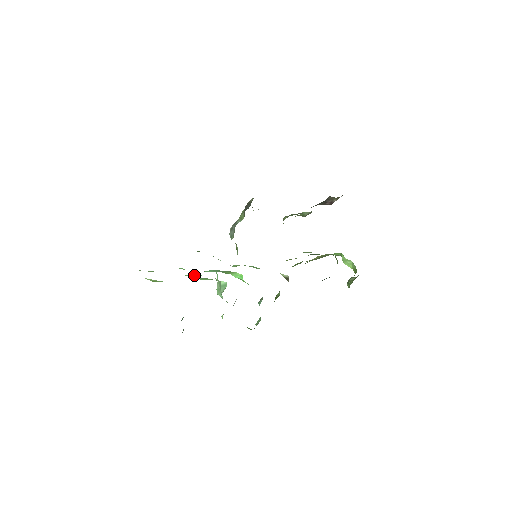
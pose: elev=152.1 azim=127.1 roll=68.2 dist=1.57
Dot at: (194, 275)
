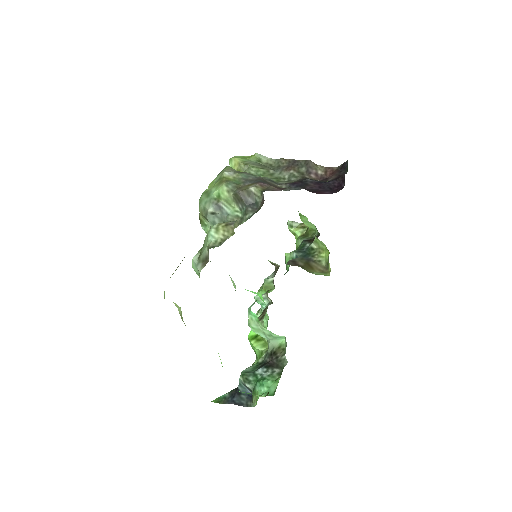
Dot at: occluded
